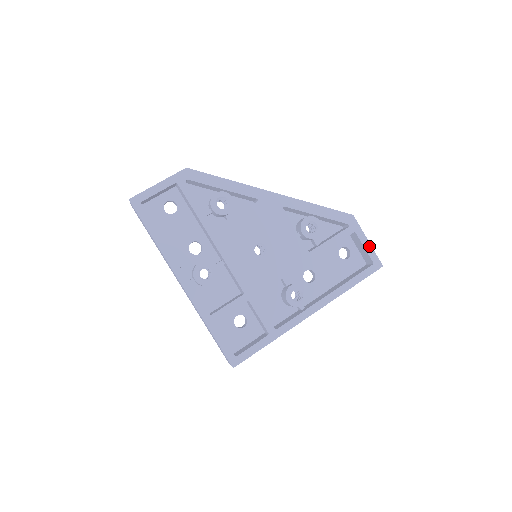
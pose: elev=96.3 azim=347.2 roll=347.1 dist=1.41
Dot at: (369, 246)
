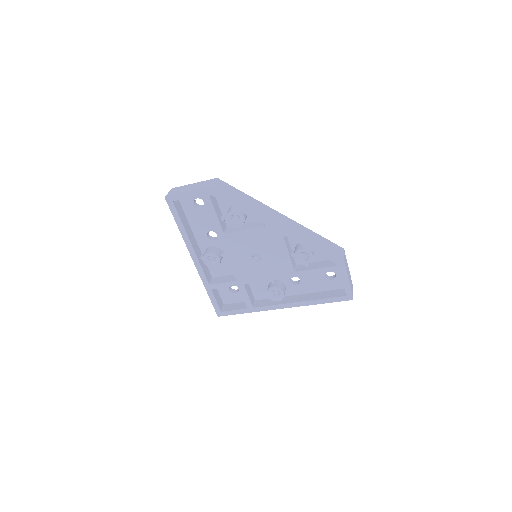
Dot at: (348, 284)
